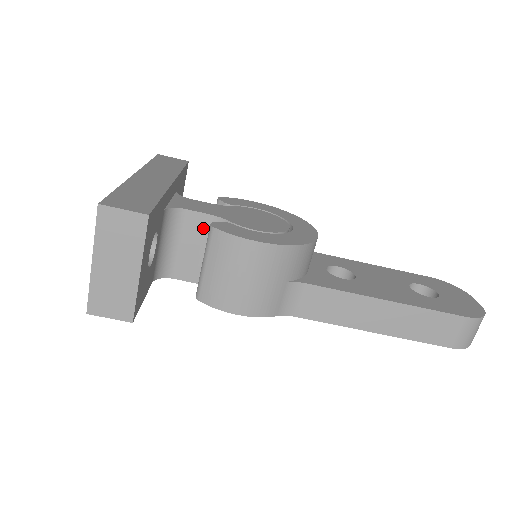
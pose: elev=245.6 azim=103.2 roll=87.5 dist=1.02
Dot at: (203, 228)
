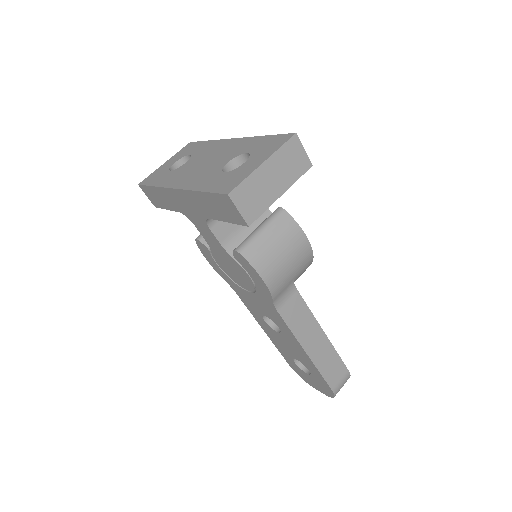
Dot at: occluded
